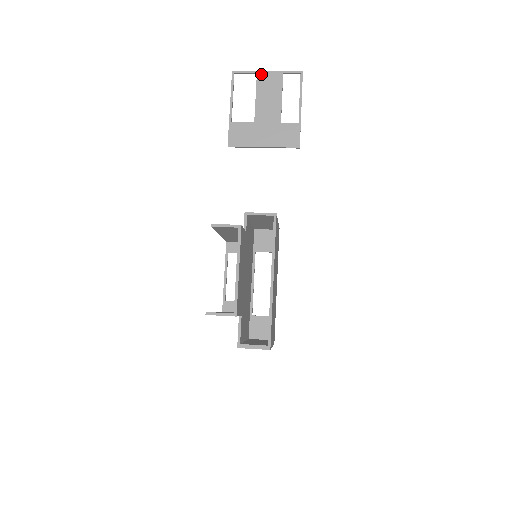
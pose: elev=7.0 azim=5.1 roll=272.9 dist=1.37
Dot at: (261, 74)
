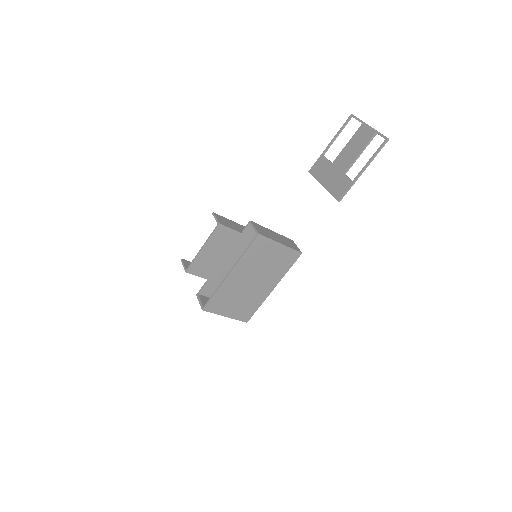
Dot at: (364, 126)
